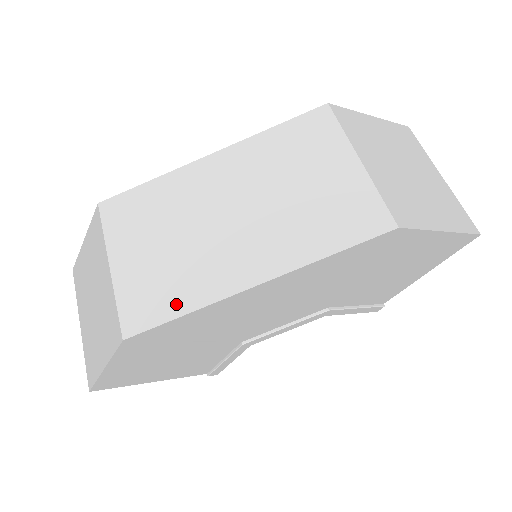
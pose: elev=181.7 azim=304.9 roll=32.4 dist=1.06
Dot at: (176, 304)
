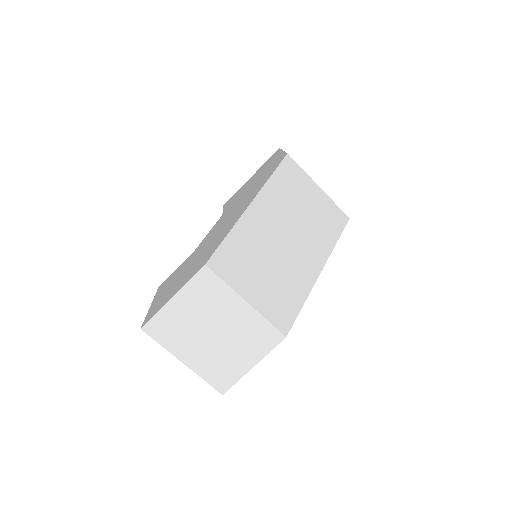
Dot at: (296, 302)
